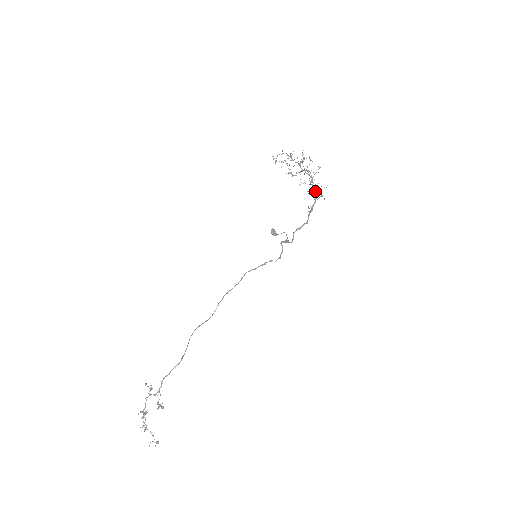
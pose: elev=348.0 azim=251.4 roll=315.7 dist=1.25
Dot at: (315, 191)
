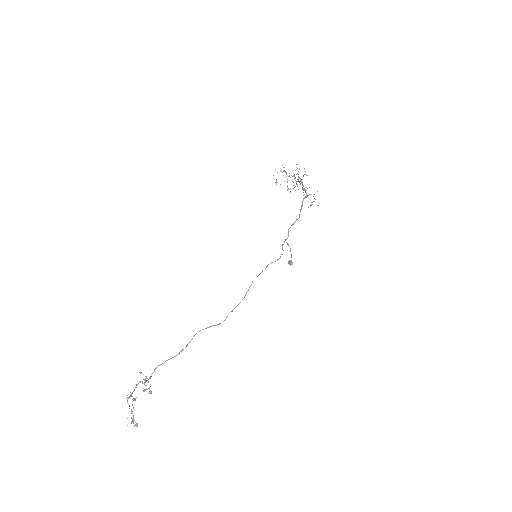
Dot at: (305, 192)
